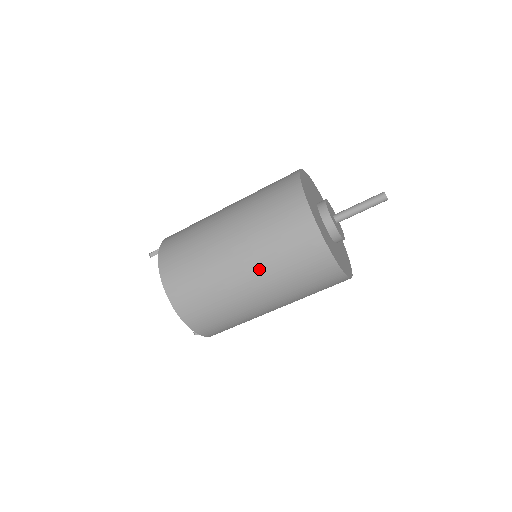
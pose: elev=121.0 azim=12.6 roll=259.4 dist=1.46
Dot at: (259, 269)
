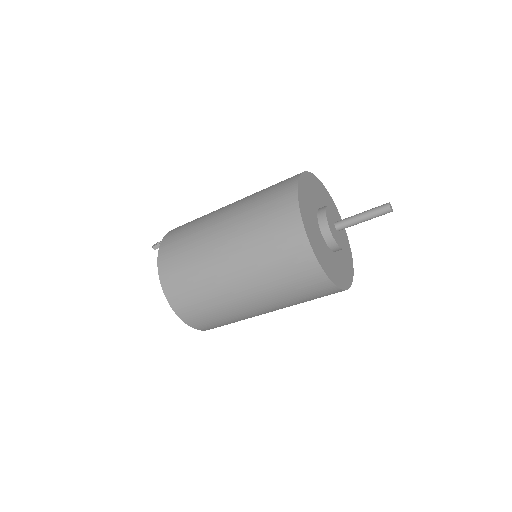
Dot at: (252, 281)
